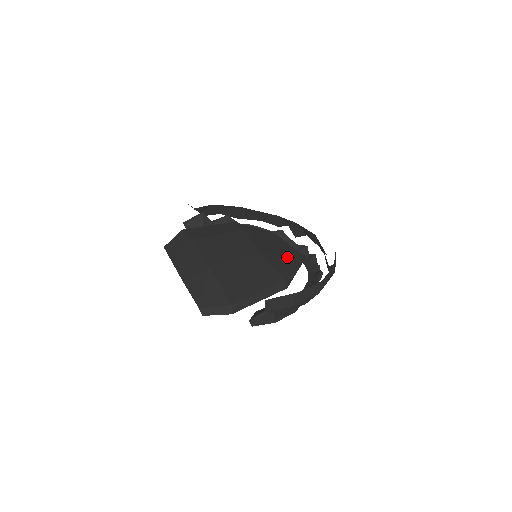
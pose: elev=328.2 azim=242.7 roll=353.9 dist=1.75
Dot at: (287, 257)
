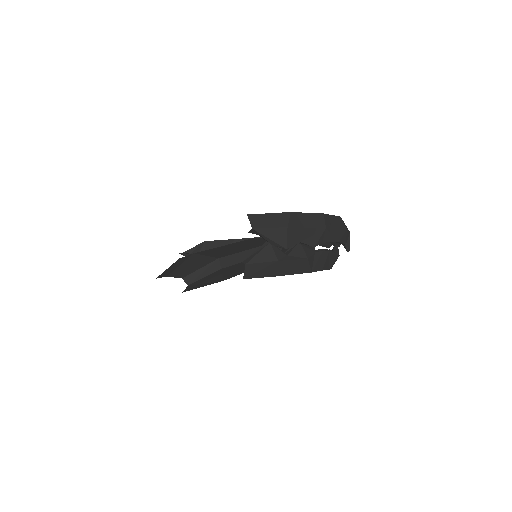
Dot at: occluded
